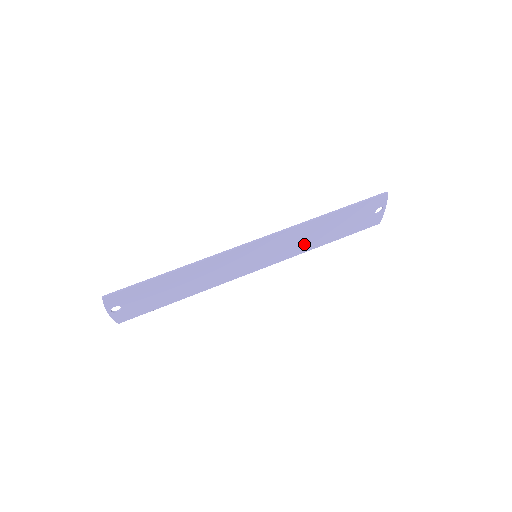
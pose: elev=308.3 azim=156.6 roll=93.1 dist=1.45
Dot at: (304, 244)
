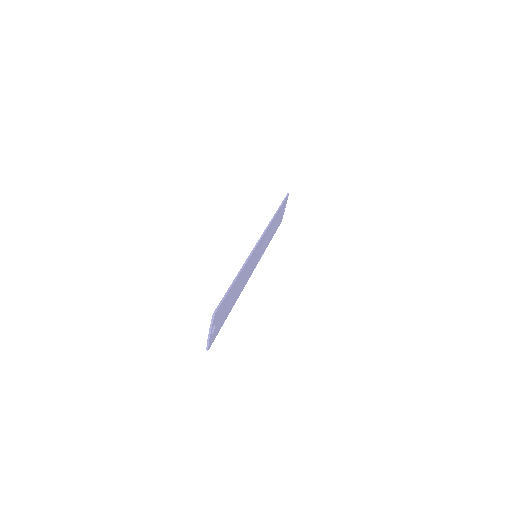
Dot at: (267, 242)
